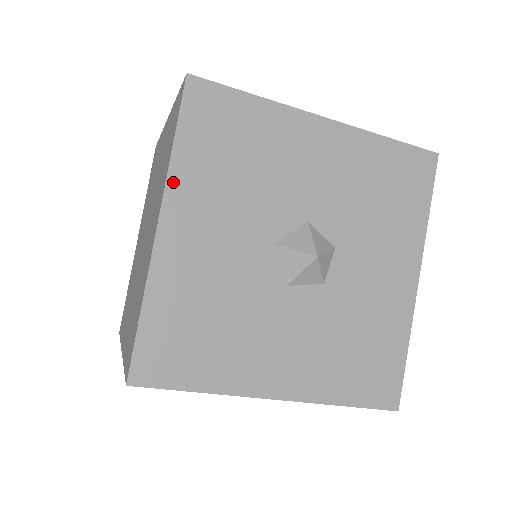
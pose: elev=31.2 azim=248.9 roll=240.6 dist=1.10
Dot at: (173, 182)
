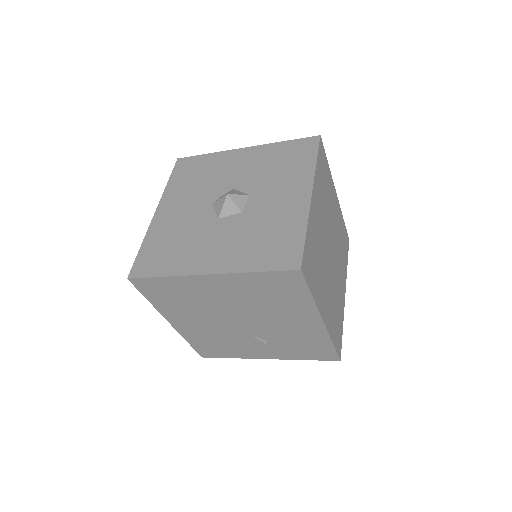
Dot at: (165, 195)
